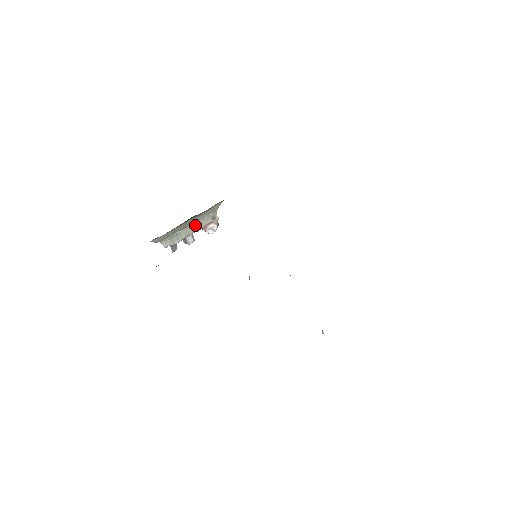
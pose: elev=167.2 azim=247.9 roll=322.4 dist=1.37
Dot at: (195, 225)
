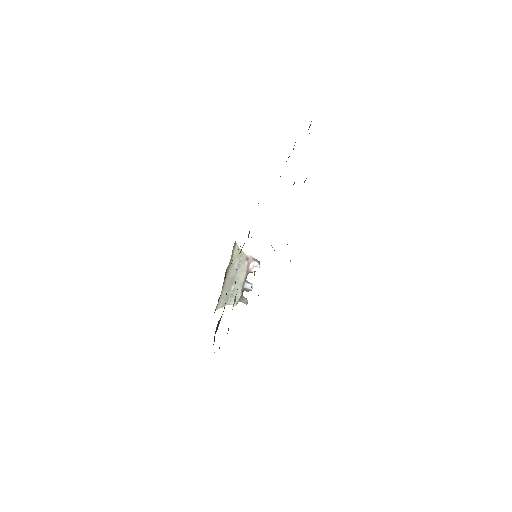
Dot at: (239, 274)
